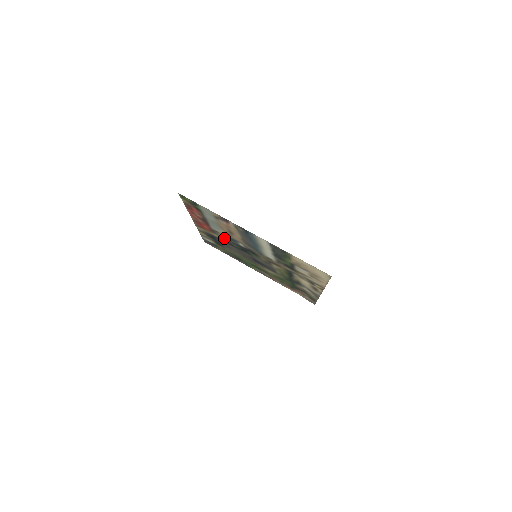
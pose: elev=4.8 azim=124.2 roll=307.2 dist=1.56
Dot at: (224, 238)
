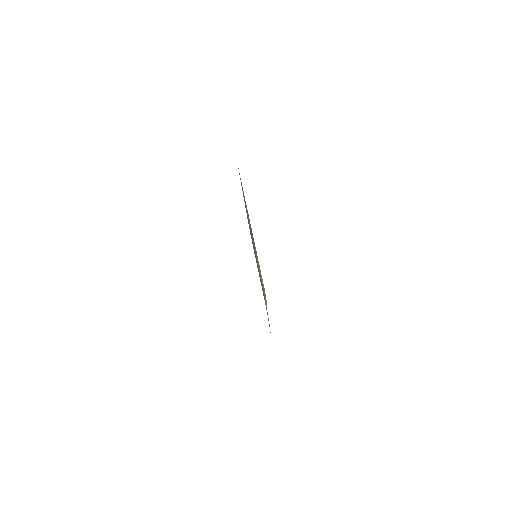
Dot at: occluded
